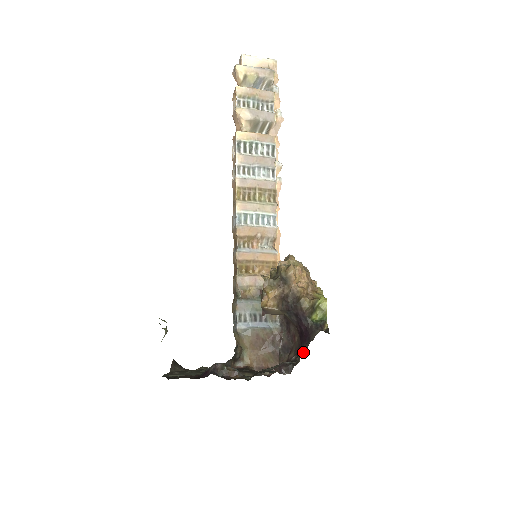
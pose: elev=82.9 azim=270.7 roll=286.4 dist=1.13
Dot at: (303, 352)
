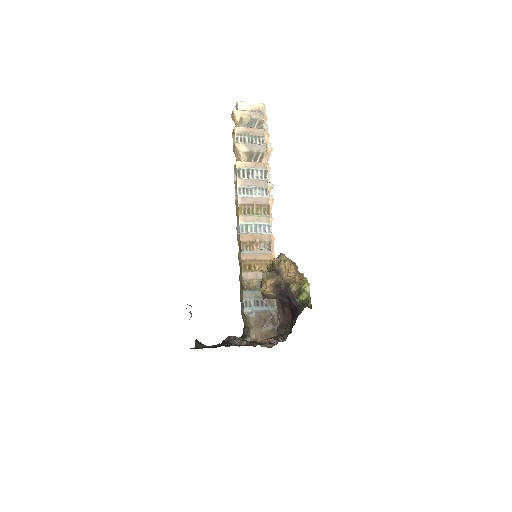
Dot at: (294, 324)
